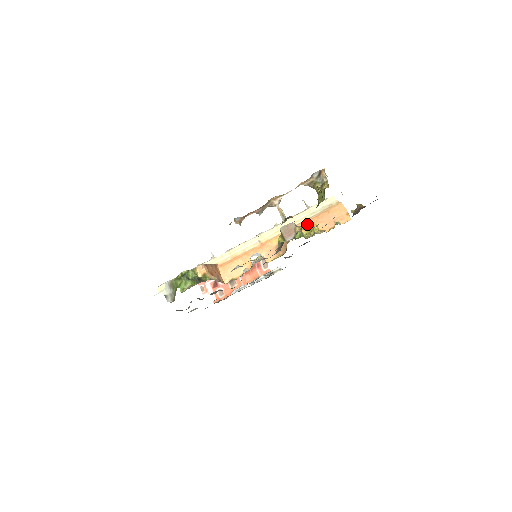
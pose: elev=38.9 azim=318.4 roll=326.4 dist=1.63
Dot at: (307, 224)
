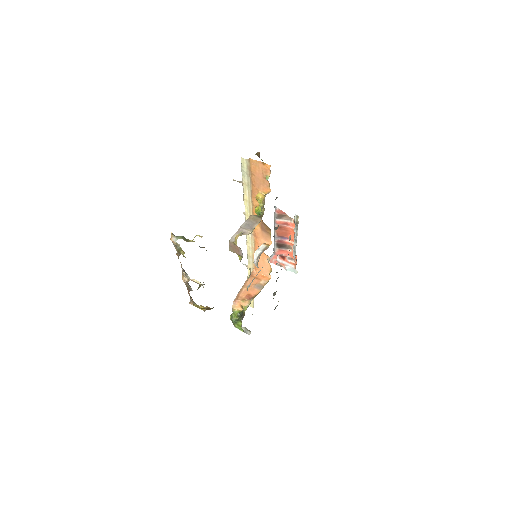
Dot at: occluded
